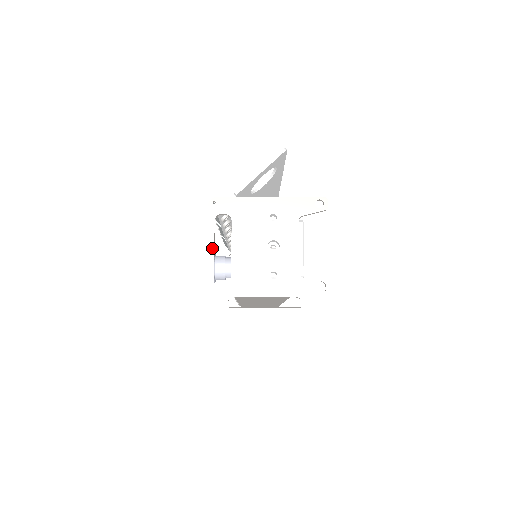
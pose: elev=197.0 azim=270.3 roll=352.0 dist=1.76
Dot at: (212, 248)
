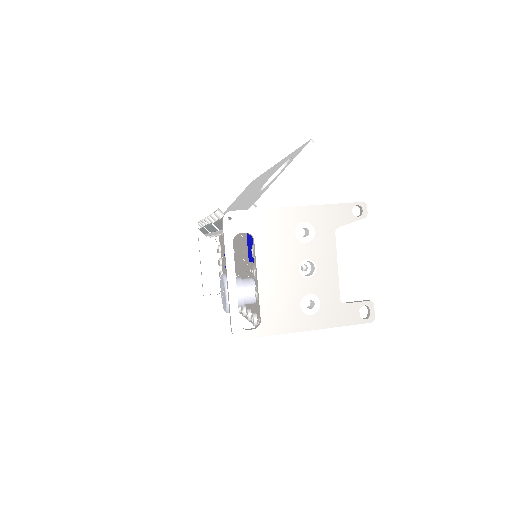
Dot at: (233, 279)
